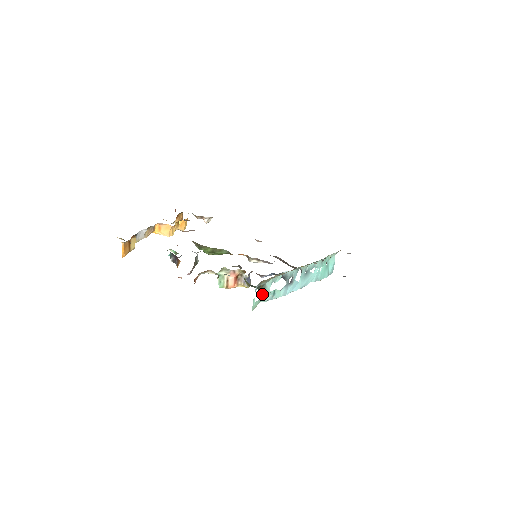
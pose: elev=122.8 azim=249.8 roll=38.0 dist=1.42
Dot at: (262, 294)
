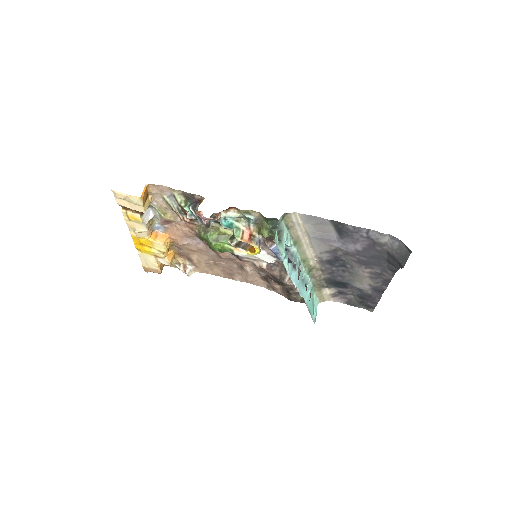
Dot at: (279, 241)
